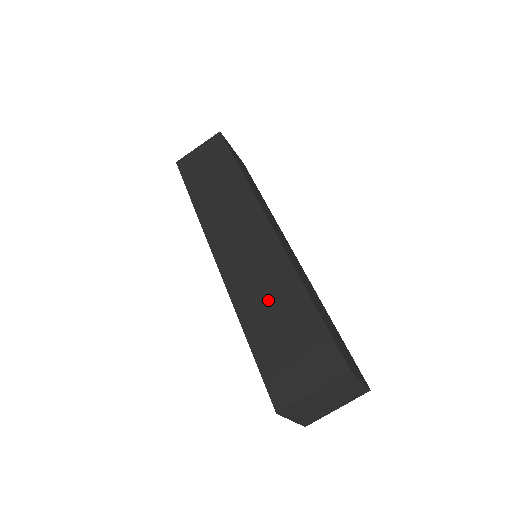
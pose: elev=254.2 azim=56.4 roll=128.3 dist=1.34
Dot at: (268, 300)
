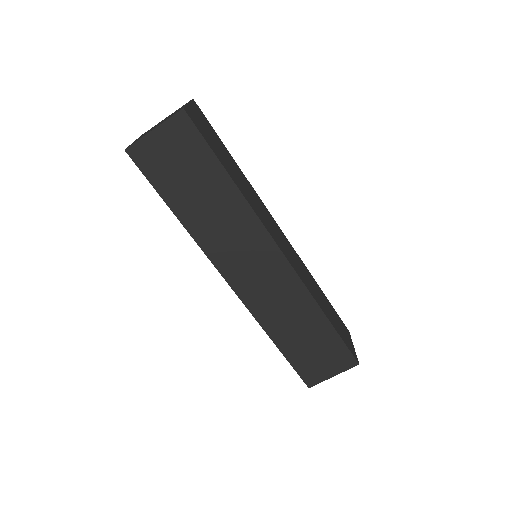
Dot at: (292, 322)
